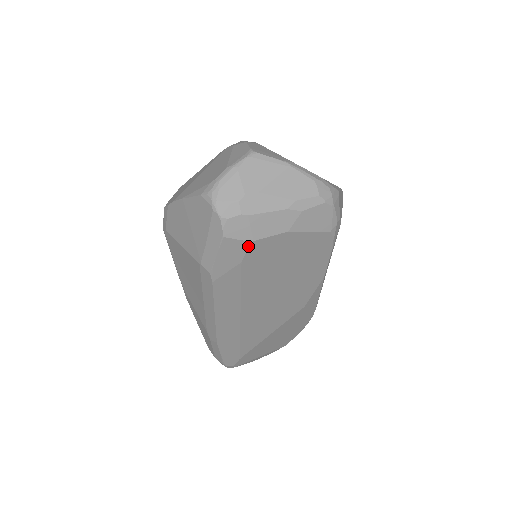
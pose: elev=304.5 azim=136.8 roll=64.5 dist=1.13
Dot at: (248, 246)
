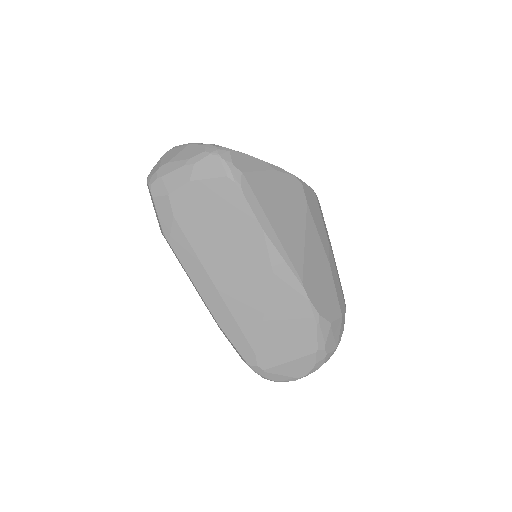
Dot at: (169, 200)
